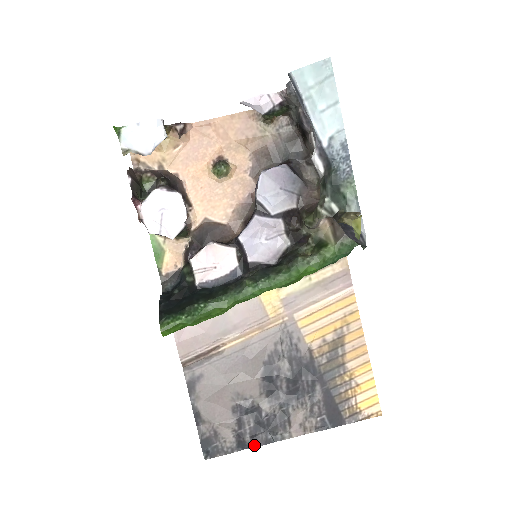
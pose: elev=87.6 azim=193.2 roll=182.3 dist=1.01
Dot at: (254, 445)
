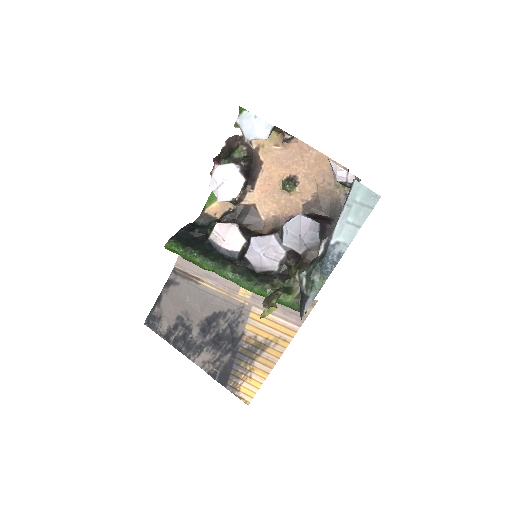
Dot at: (173, 344)
